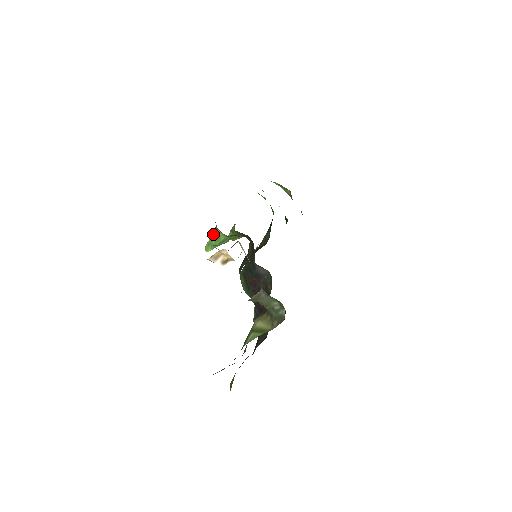
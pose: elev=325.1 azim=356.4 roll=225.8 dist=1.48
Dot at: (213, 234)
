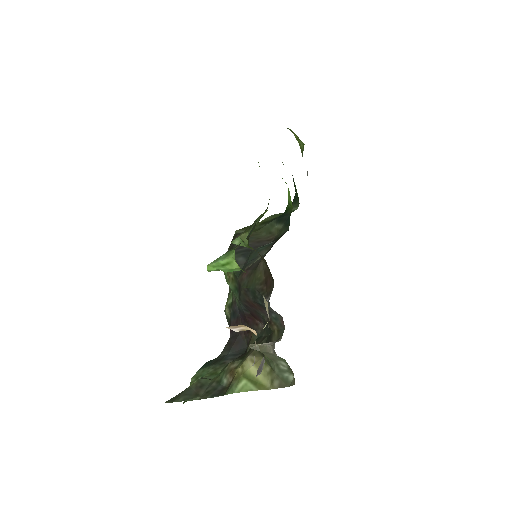
Dot at: (225, 261)
